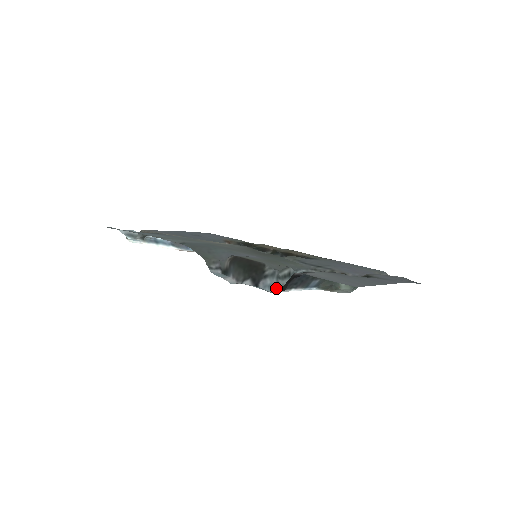
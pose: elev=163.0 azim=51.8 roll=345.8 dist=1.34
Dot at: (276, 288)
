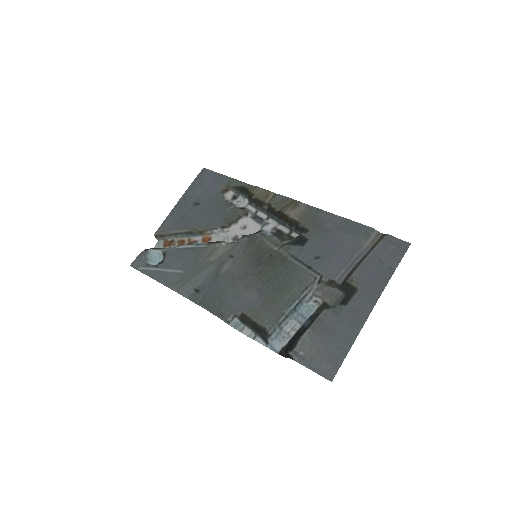
Dot at: (281, 333)
